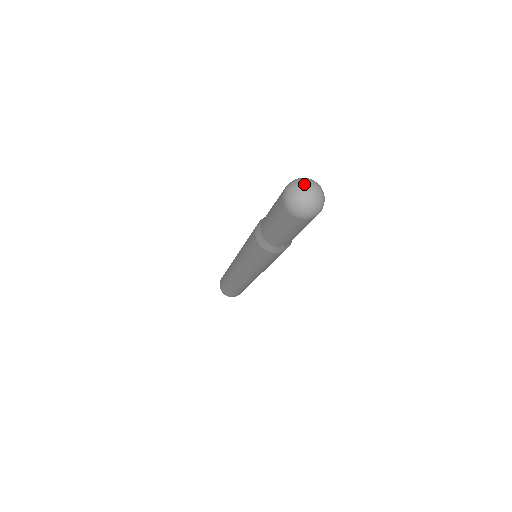
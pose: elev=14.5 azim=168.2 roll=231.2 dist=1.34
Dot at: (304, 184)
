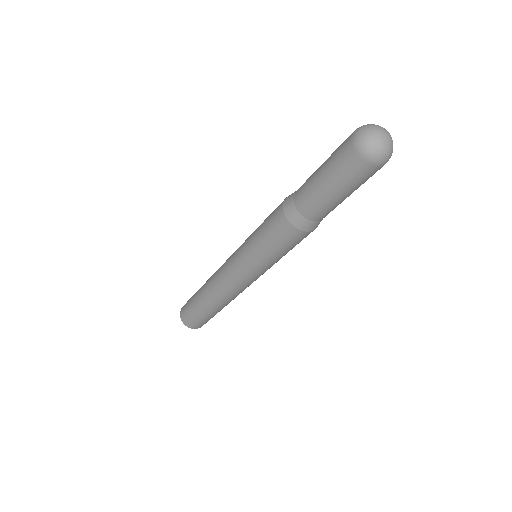
Dot at: (382, 127)
